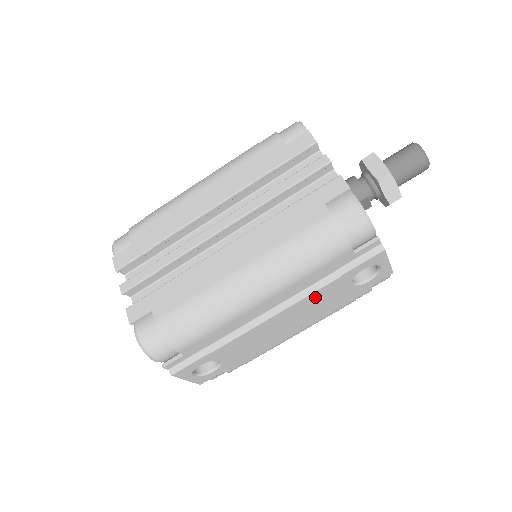
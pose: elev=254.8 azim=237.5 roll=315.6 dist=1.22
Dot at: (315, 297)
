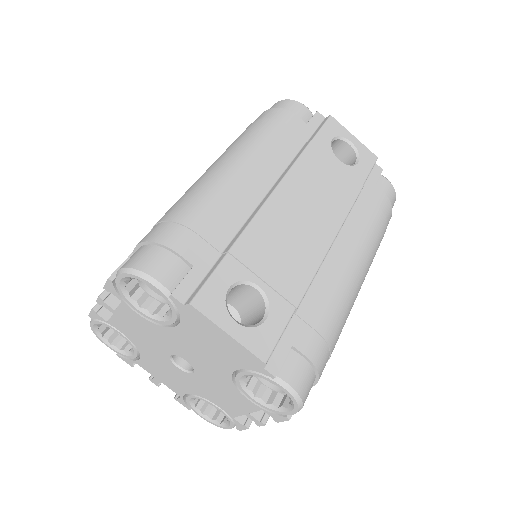
Dot at: (308, 169)
